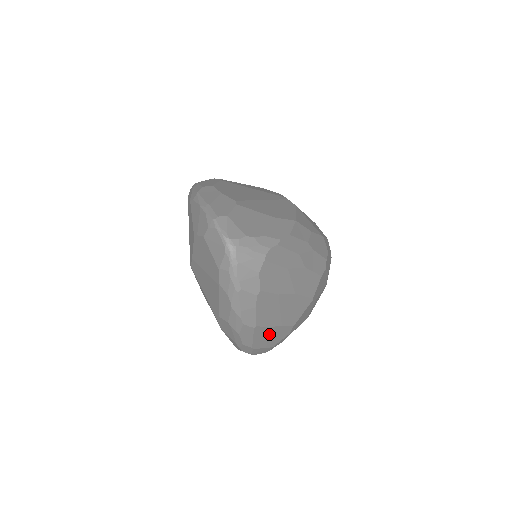
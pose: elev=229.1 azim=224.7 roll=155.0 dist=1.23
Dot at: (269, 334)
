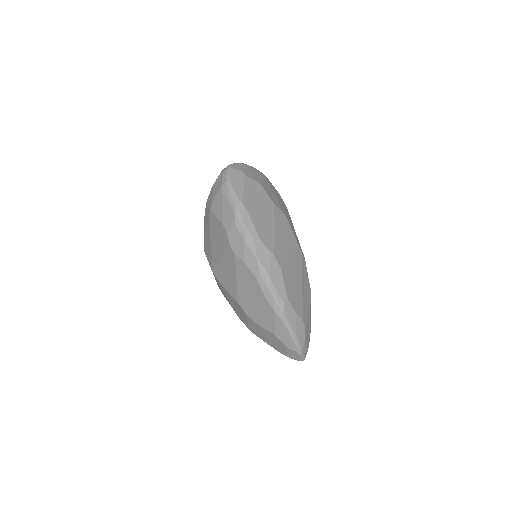
Dot at: occluded
